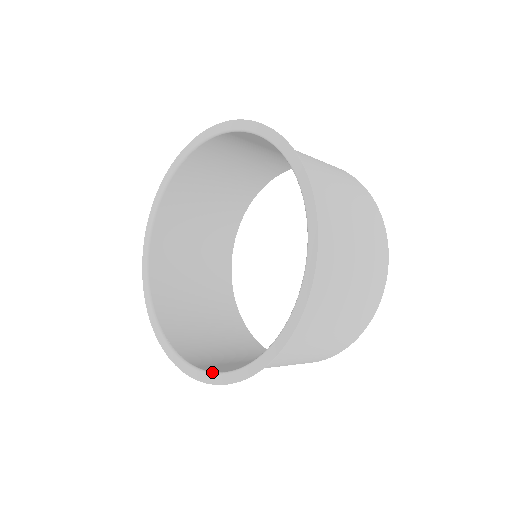
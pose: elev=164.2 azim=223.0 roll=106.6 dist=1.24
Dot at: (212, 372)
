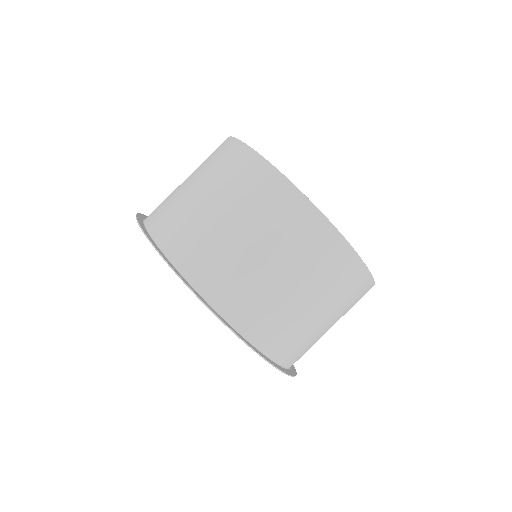
Dot at: occluded
